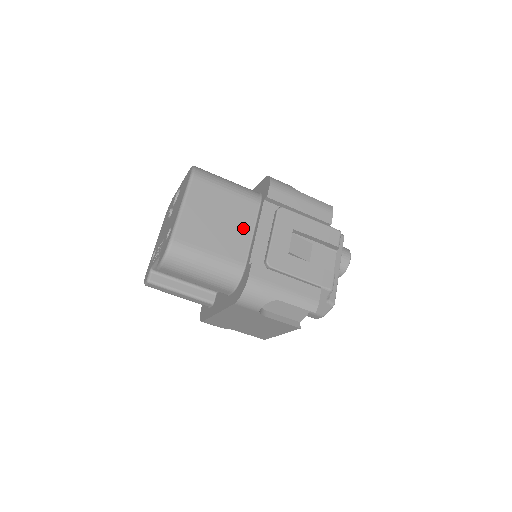
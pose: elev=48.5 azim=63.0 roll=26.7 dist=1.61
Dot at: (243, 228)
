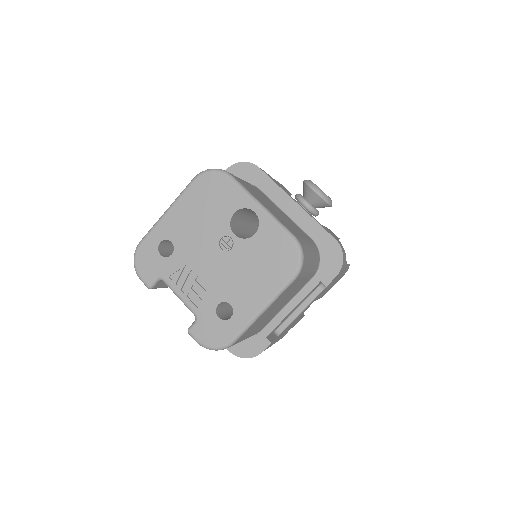
Dot at: (285, 303)
